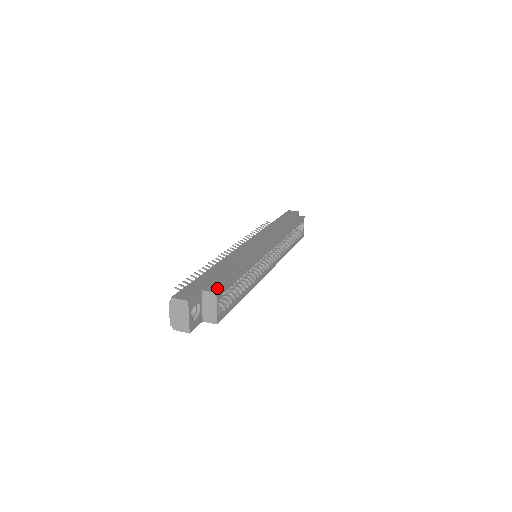
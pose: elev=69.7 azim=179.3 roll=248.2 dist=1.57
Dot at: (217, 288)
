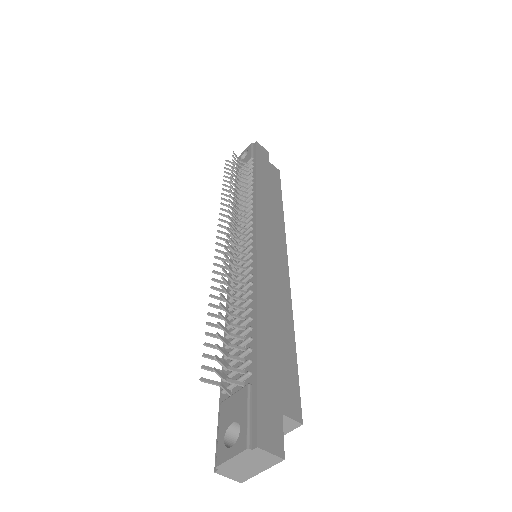
Dot at: (297, 406)
